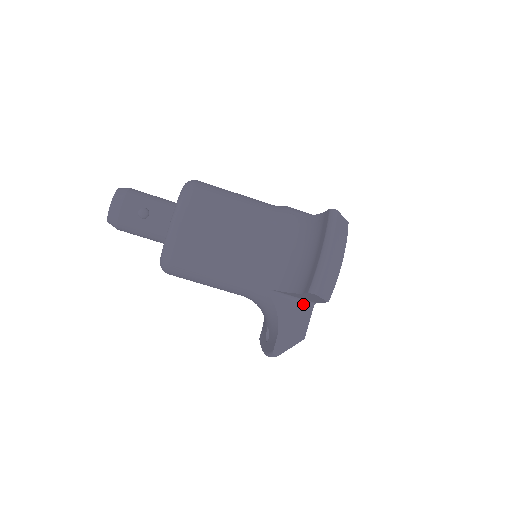
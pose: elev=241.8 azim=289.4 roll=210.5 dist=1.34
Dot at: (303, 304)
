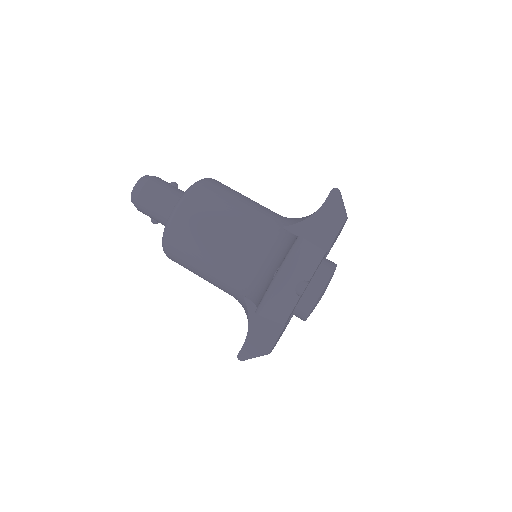
Dot at: occluded
